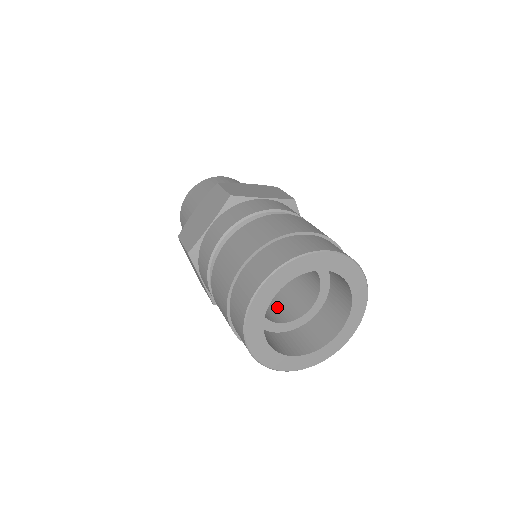
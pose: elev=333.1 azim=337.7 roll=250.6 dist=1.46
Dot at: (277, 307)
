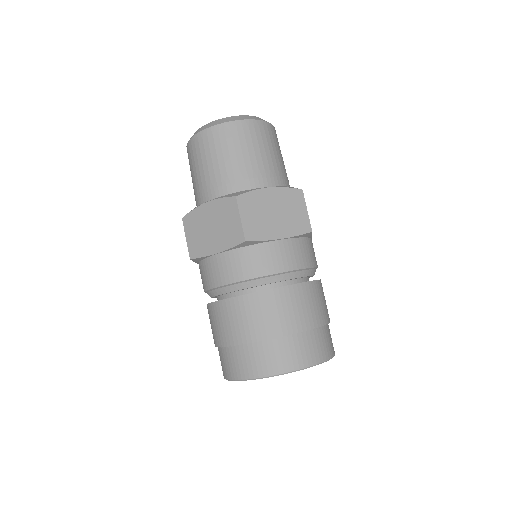
Dot at: occluded
